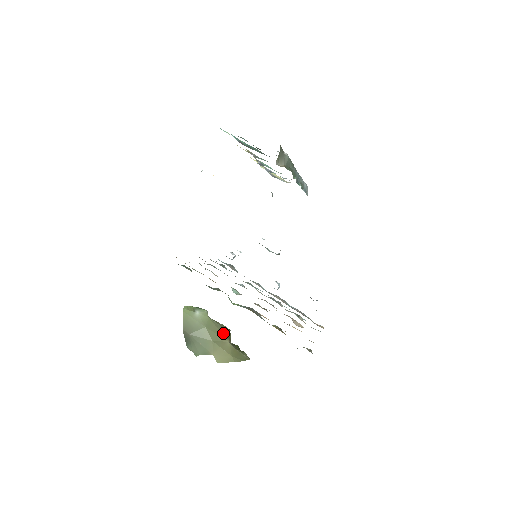
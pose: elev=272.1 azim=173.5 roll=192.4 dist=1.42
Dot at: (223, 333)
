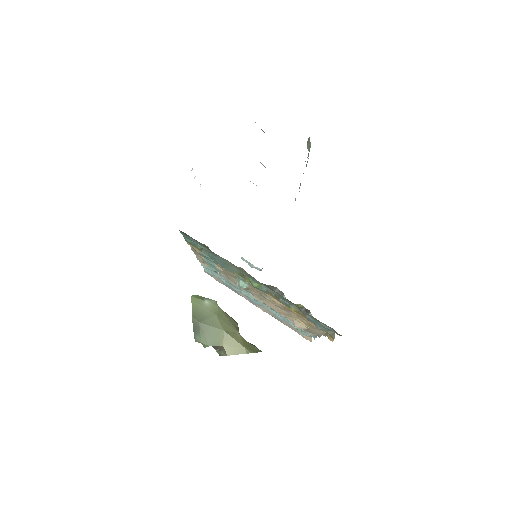
Dot at: (233, 324)
